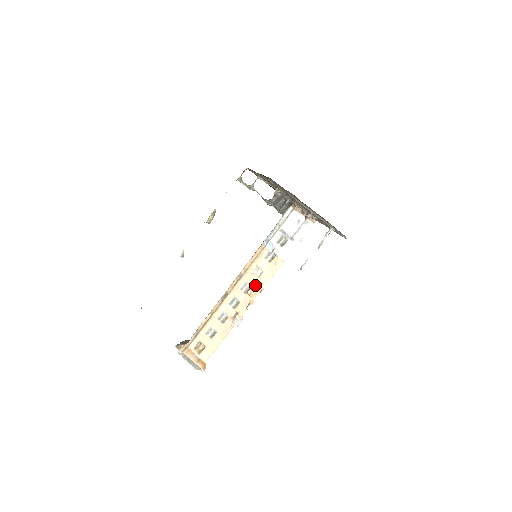
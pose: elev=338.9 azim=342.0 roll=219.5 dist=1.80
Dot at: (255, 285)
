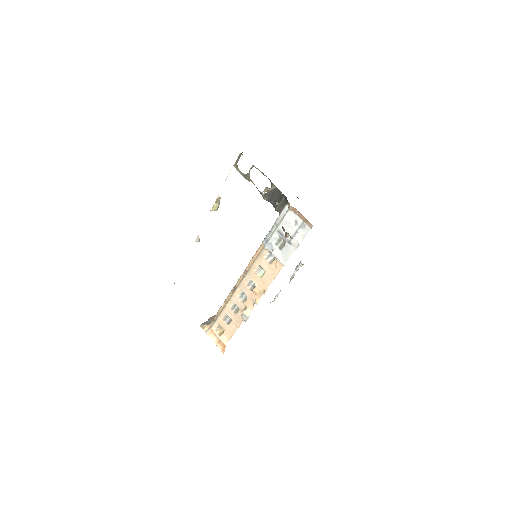
Dot at: (259, 284)
